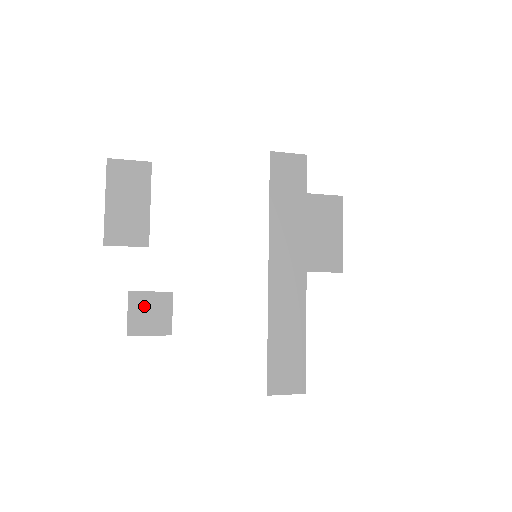
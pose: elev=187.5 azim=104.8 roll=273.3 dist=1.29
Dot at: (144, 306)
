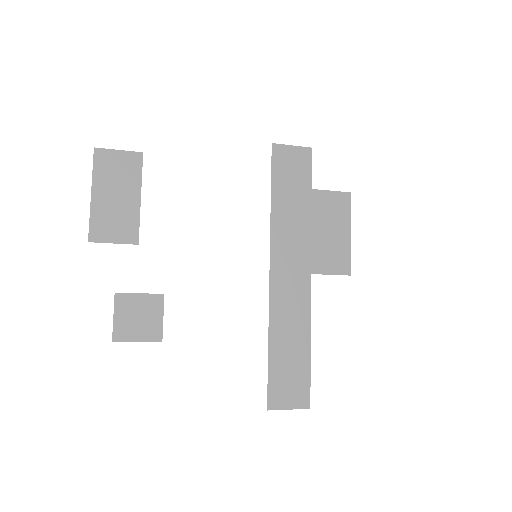
Dot at: (132, 309)
